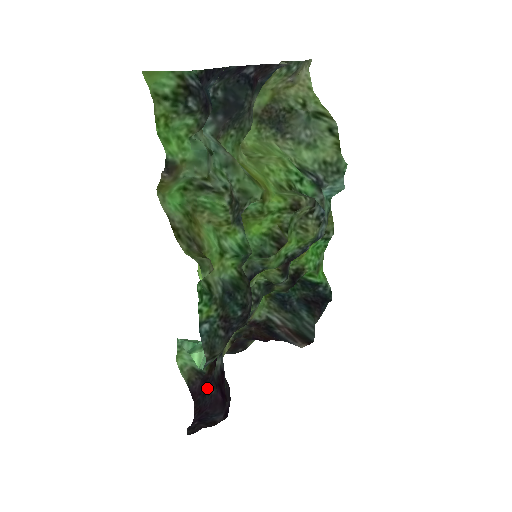
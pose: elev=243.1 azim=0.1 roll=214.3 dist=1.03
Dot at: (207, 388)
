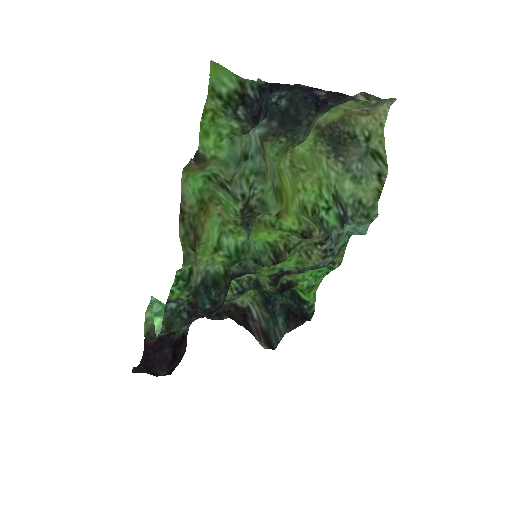
Dot at: (161, 346)
